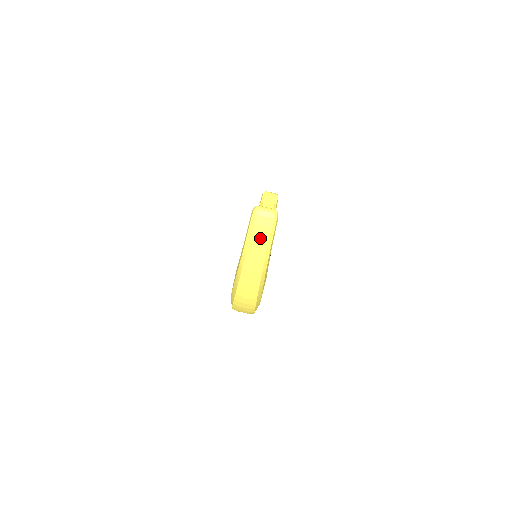
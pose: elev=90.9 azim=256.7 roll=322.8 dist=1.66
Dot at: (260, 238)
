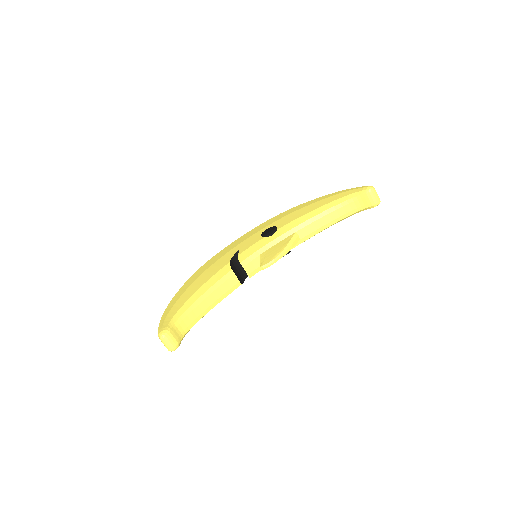
Dot at: occluded
